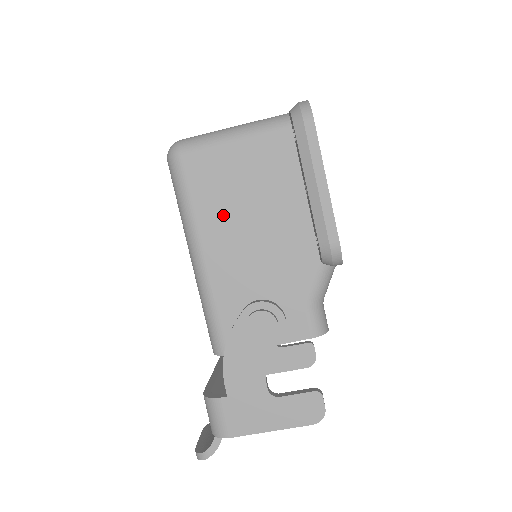
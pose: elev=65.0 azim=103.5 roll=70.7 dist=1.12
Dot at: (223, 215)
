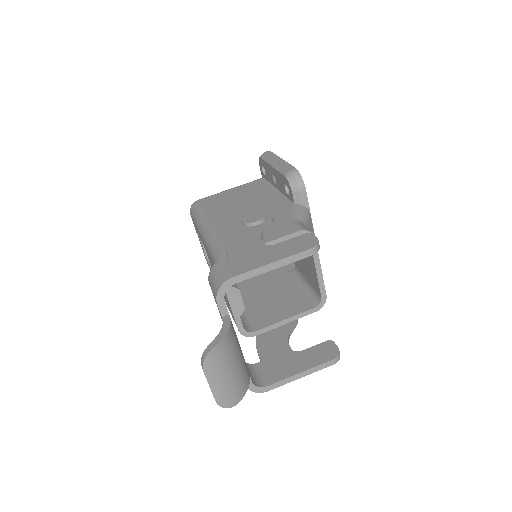
Dot at: (225, 209)
